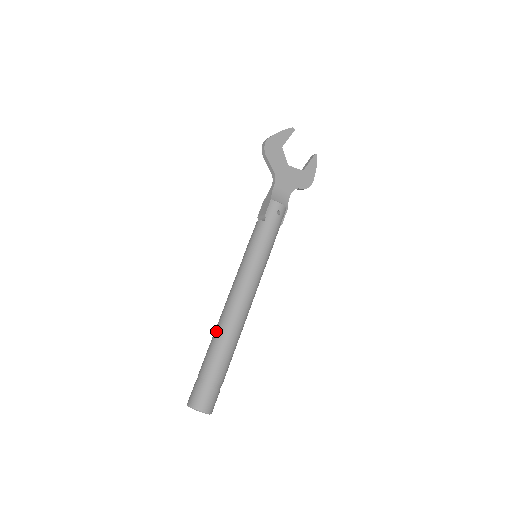
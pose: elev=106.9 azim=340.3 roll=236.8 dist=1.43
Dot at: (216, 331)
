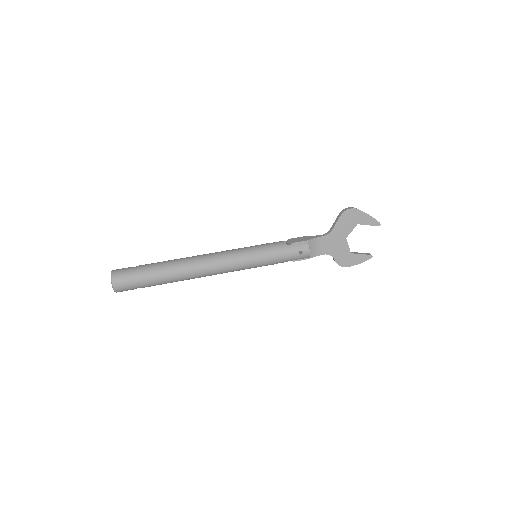
Dot at: (178, 259)
